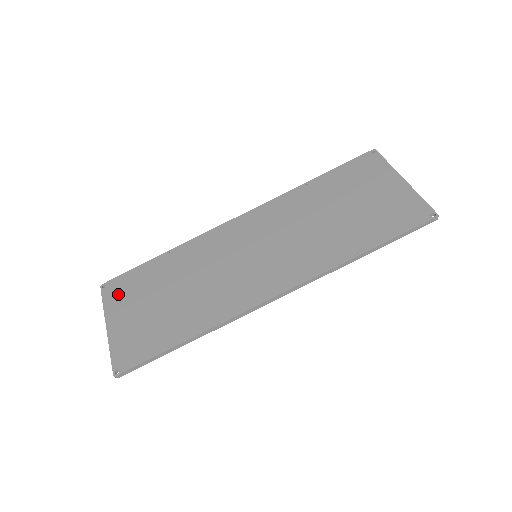
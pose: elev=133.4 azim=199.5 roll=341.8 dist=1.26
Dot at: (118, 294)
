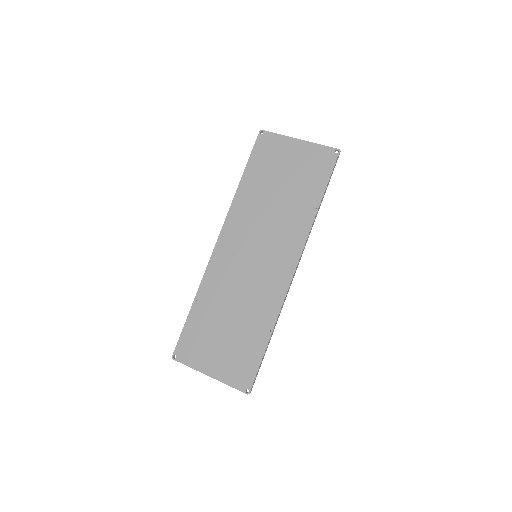
Dot at: (192, 352)
